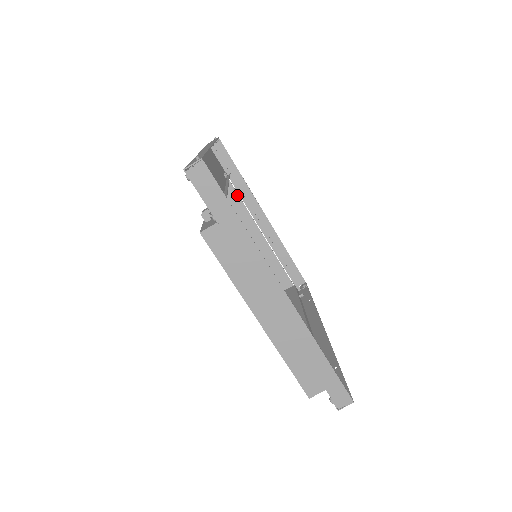
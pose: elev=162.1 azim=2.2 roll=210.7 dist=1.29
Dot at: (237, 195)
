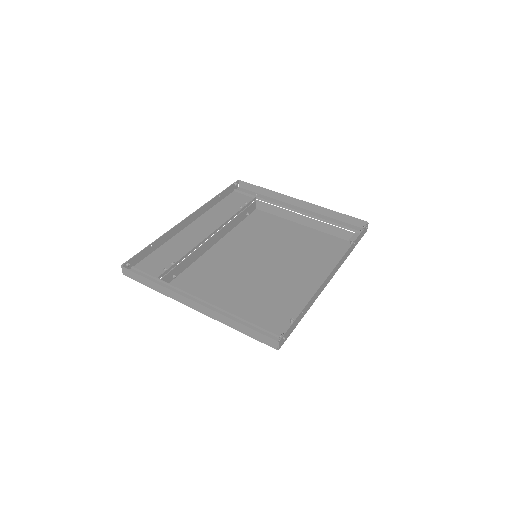
Dot at: (270, 205)
